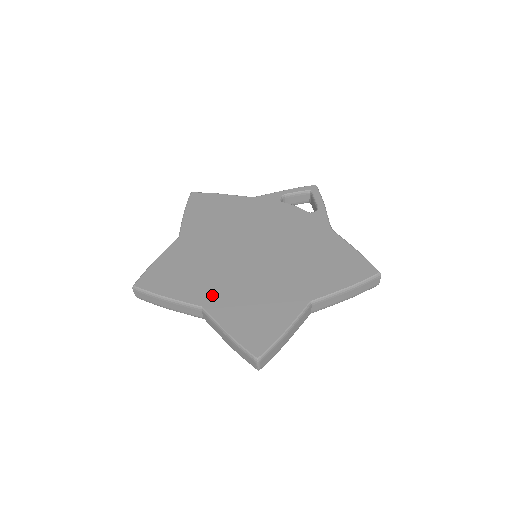
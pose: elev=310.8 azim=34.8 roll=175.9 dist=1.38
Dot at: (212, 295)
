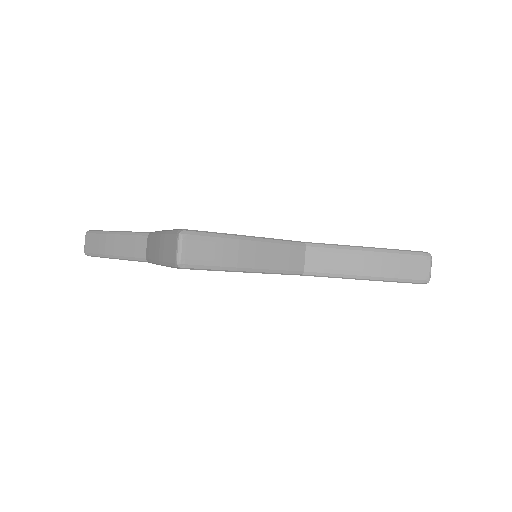
Dot at: occluded
